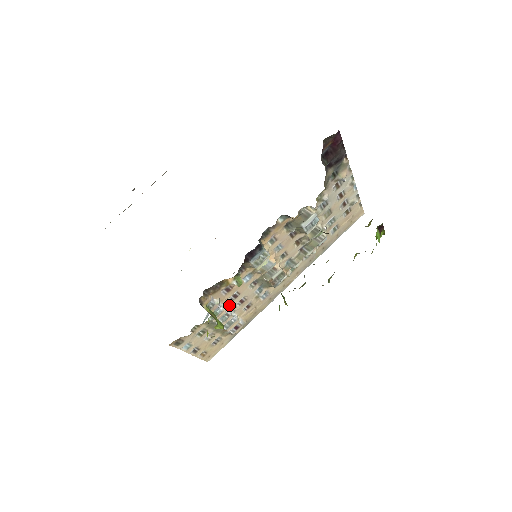
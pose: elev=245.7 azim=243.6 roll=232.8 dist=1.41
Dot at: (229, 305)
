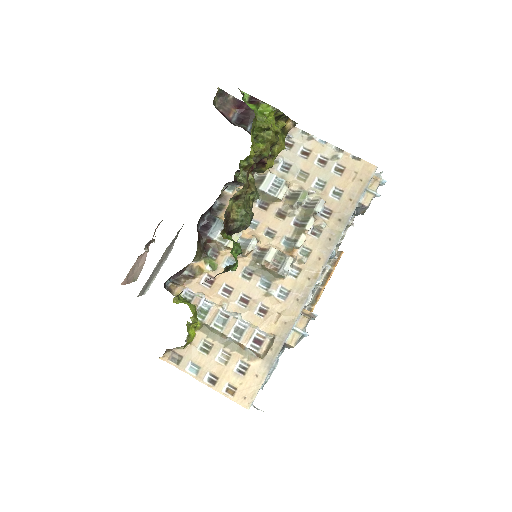
Dot at: (223, 303)
